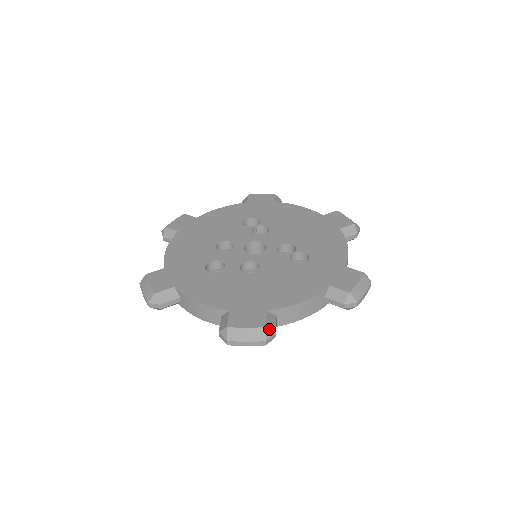
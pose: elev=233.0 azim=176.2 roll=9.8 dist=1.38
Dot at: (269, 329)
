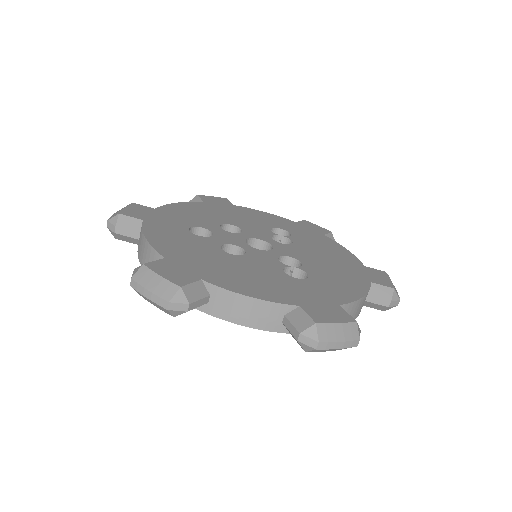
Dot at: (184, 293)
